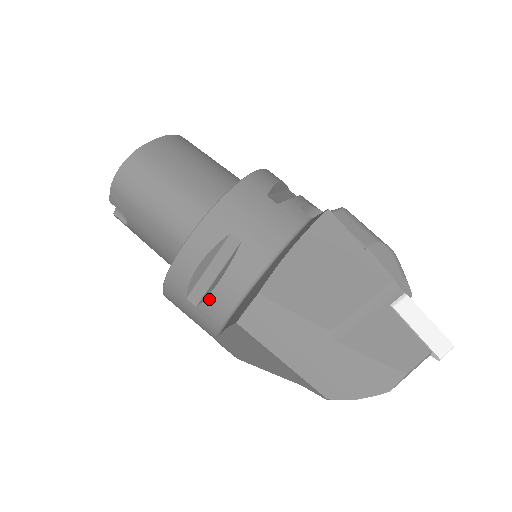
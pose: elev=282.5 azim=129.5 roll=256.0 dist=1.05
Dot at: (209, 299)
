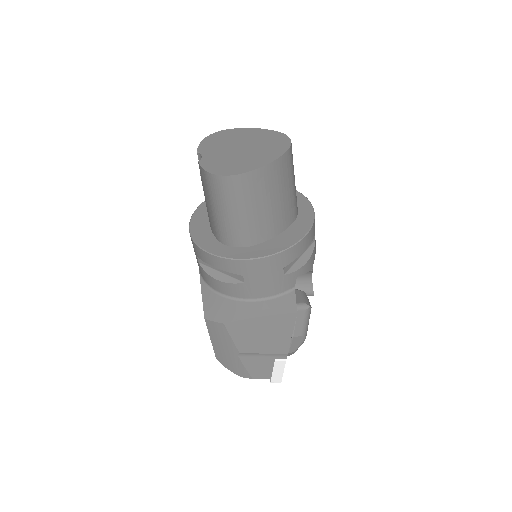
Dot at: (207, 274)
